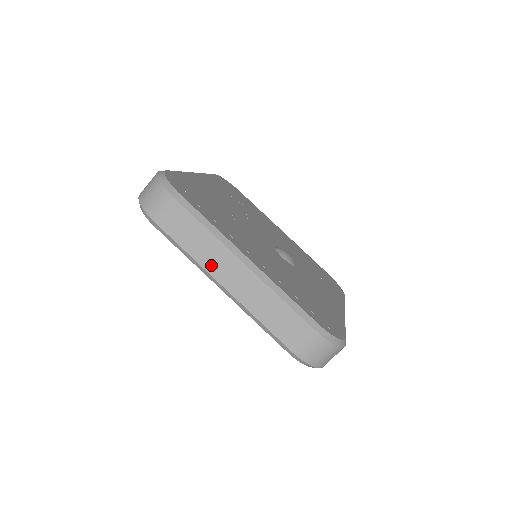
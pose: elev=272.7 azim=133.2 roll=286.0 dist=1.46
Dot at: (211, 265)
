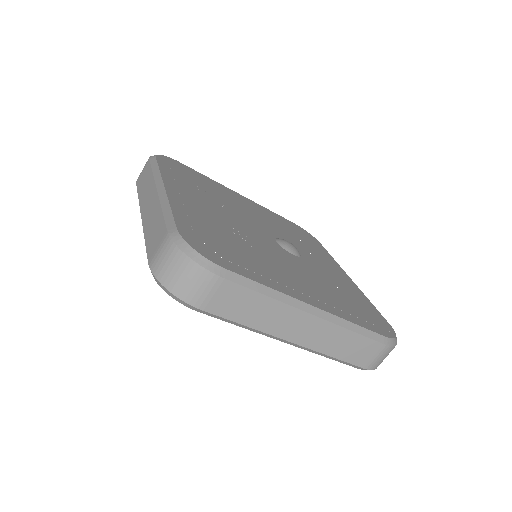
Dot at: (277, 329)
